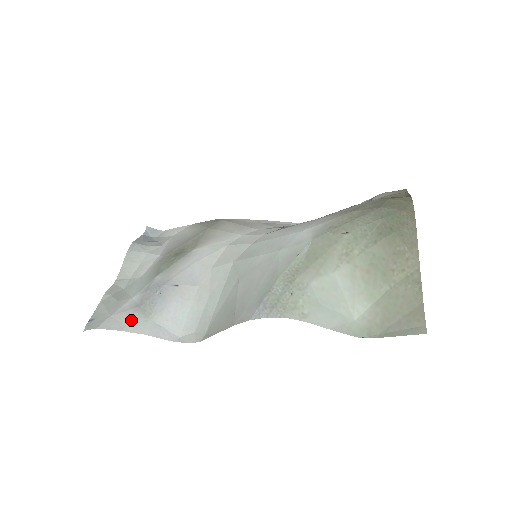
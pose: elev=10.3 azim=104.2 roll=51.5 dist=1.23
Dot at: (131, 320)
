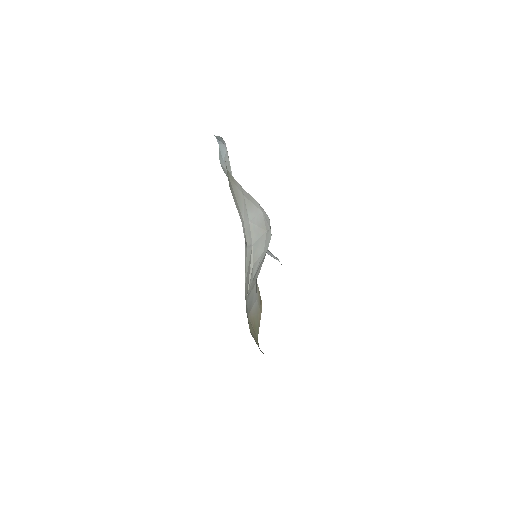
Dot at: occluded
